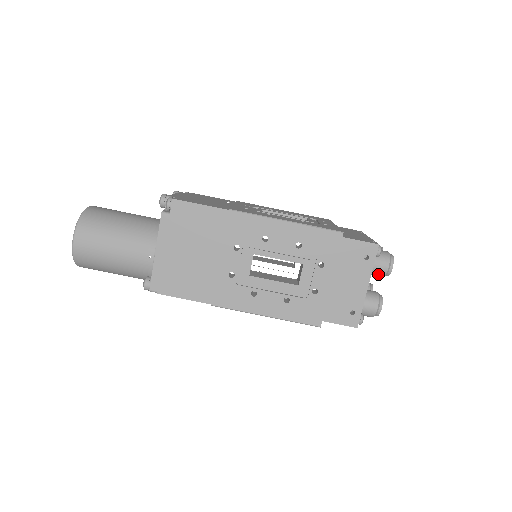
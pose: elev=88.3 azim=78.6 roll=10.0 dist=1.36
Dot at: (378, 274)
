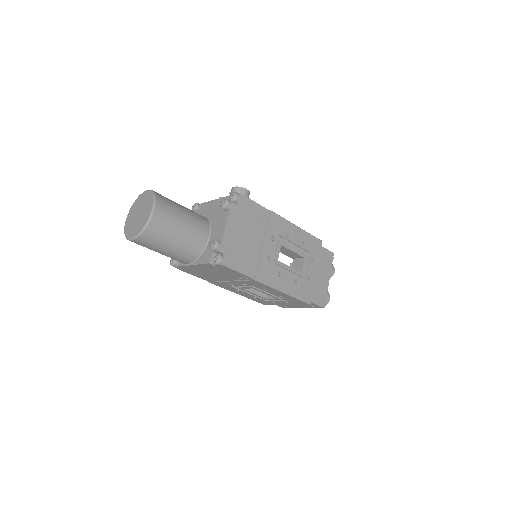
Dot at: occluded
